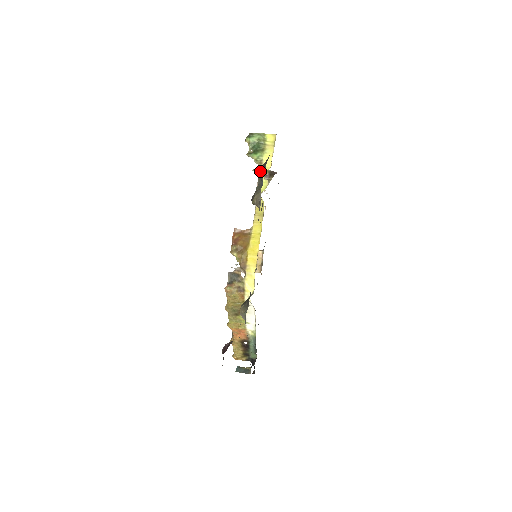
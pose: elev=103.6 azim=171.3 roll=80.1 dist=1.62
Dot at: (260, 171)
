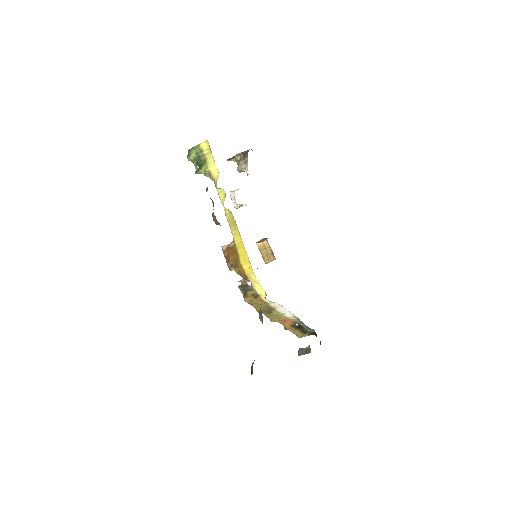
Dot at: occluded
